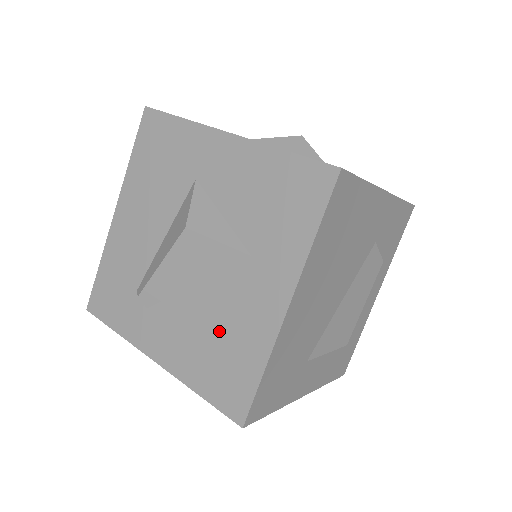
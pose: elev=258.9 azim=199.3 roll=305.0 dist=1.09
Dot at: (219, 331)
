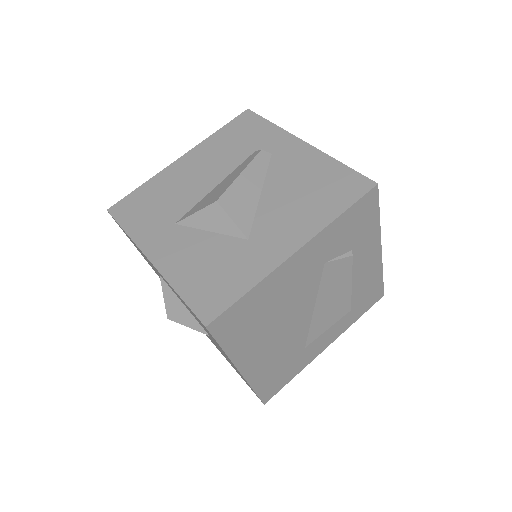
Dot at: occluded
